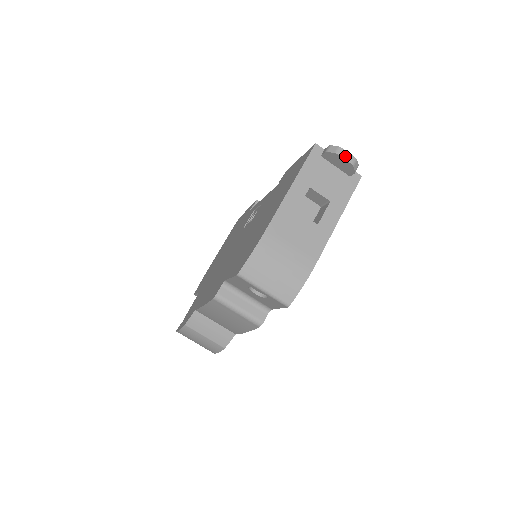
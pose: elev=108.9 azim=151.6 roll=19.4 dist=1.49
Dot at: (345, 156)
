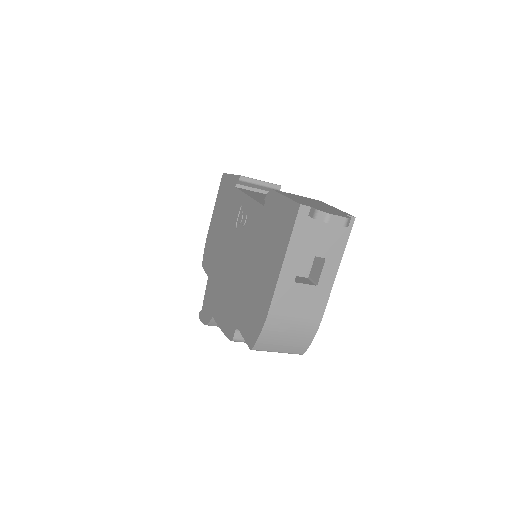
Dot at: (336, 221)
